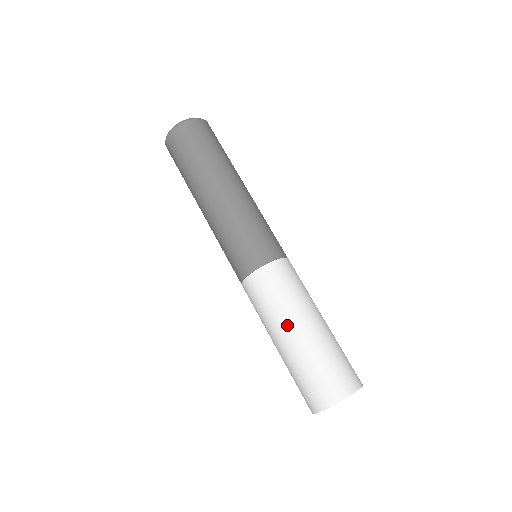
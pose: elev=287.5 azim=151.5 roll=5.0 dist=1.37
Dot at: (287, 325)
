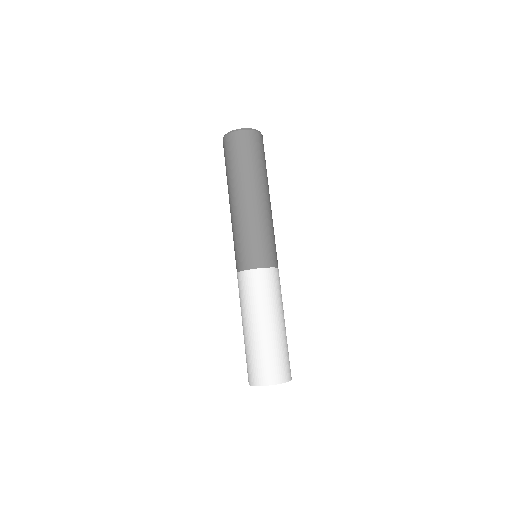
Dot at: (243, 320)
